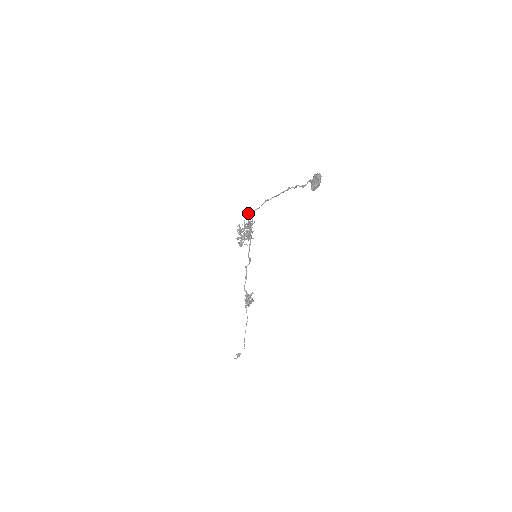
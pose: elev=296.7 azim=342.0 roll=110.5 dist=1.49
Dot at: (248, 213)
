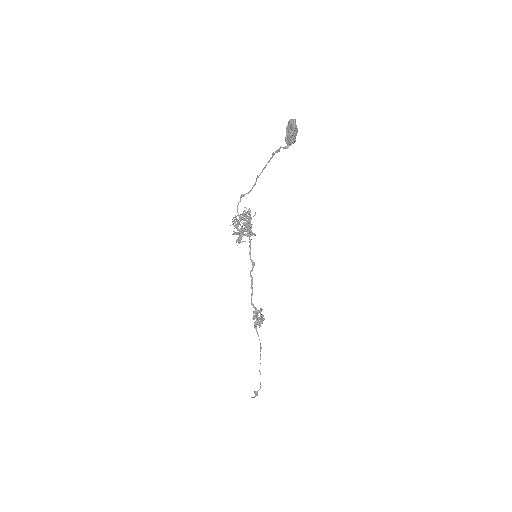
Dot at: (240, 198)
